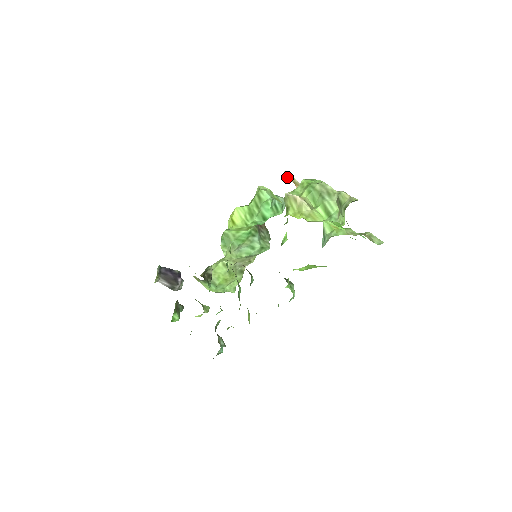
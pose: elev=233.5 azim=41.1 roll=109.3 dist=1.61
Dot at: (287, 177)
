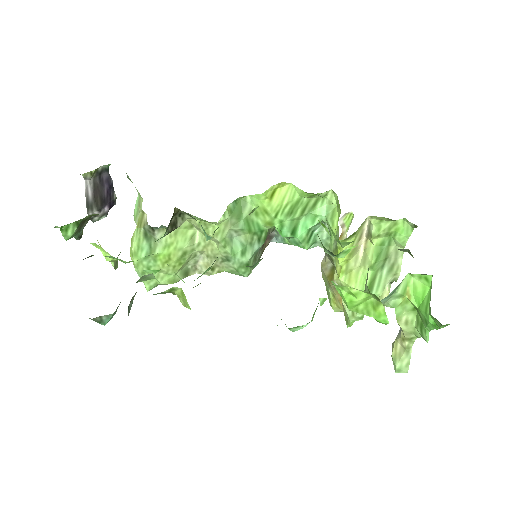
Dot at: (345, 221)
